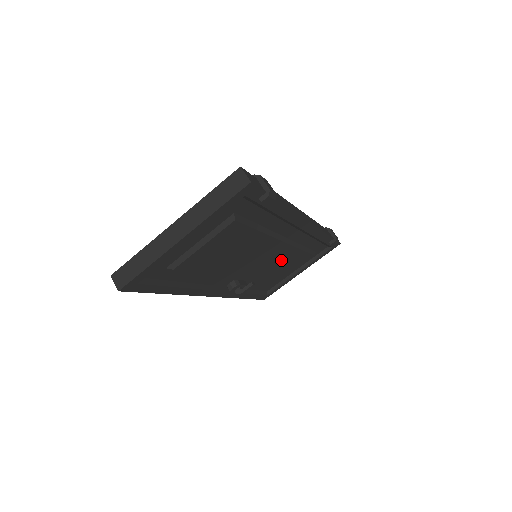
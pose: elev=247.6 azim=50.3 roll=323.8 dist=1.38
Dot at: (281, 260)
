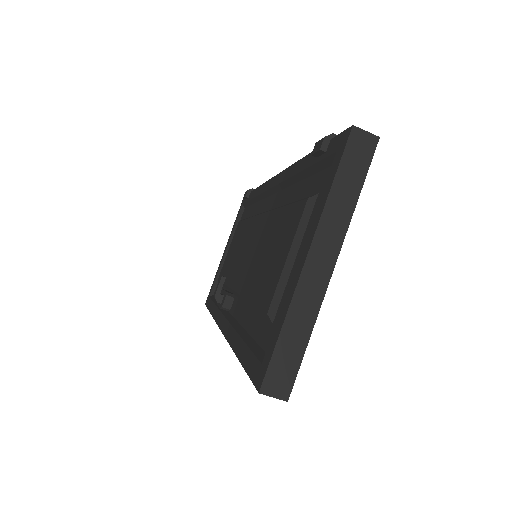
Dot at: occluded
